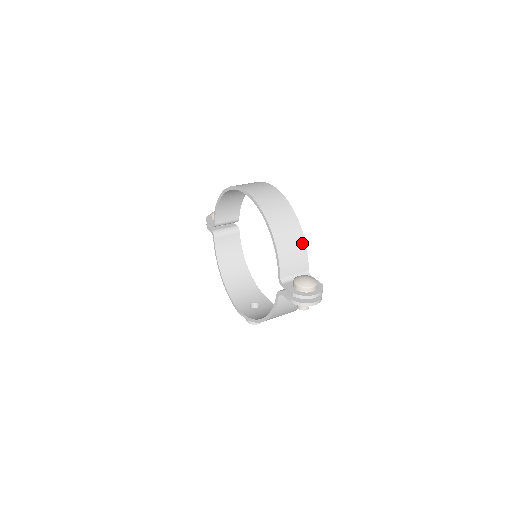
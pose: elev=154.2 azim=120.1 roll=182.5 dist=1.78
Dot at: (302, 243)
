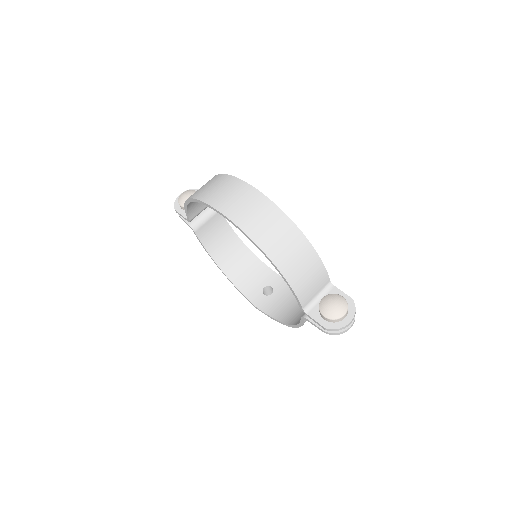
Dot at: (316, 260)
